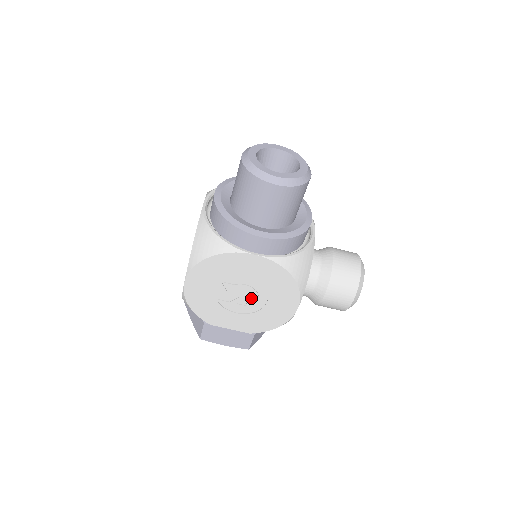
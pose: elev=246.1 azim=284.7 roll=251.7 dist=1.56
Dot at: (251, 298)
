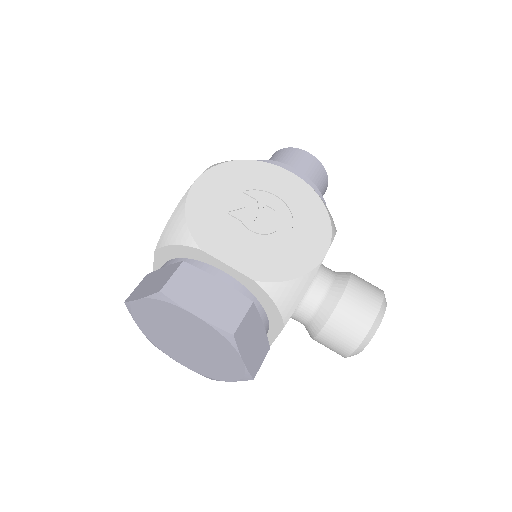
Dot at: (272, 221)
